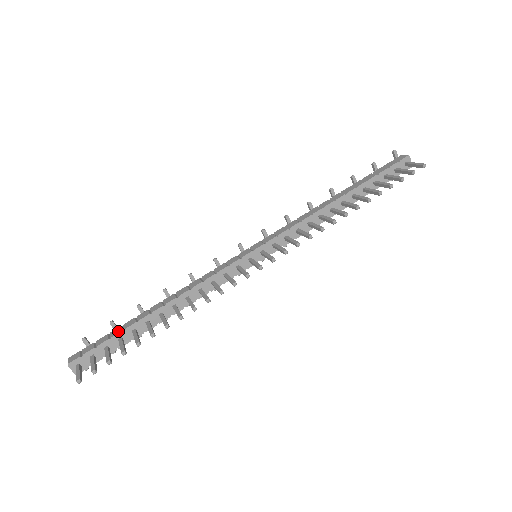
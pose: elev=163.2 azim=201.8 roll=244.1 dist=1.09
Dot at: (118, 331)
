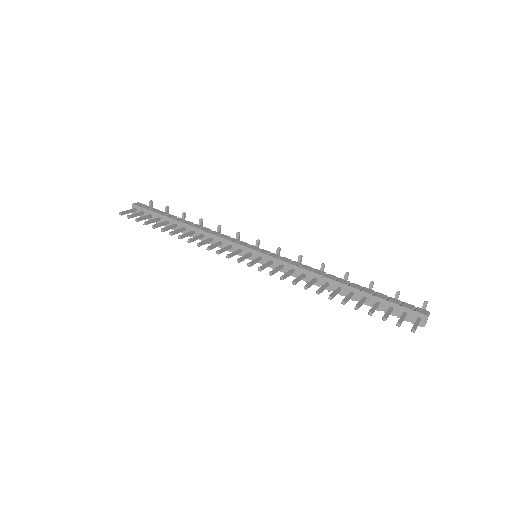
Dot at: (162, 213)
